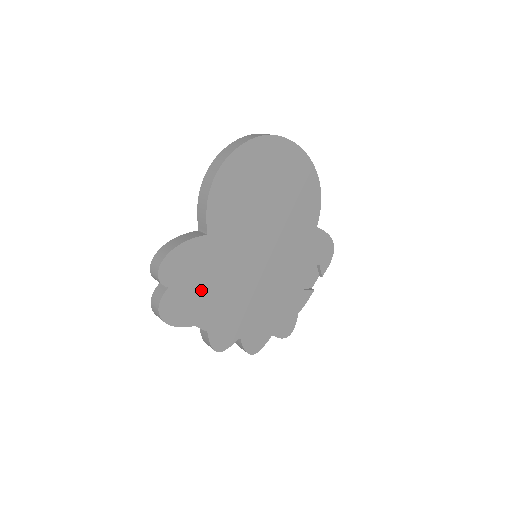
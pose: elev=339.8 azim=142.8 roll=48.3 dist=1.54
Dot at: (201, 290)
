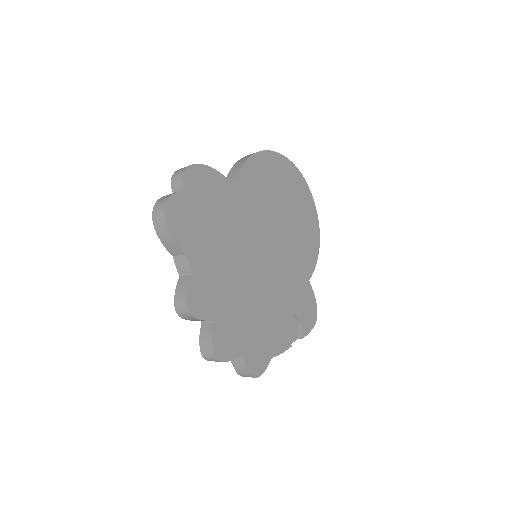
Dot at: (208, 226)
